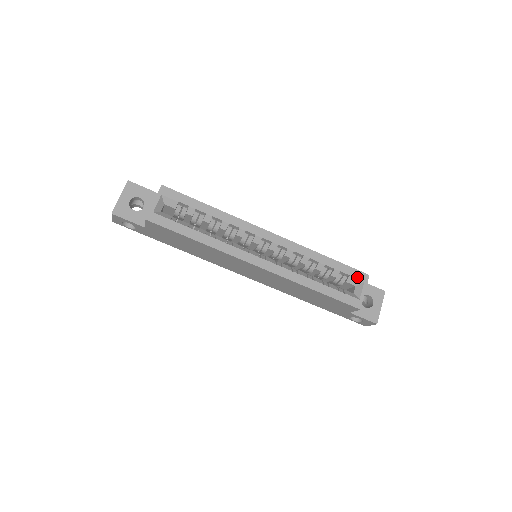
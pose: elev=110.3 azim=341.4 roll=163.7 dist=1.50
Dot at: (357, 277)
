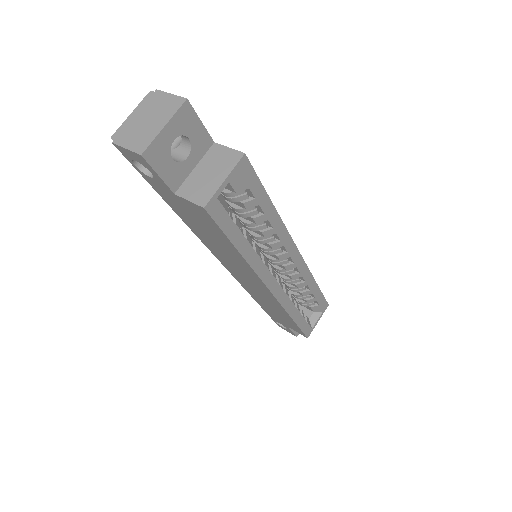
Dot at: (322, 307)
